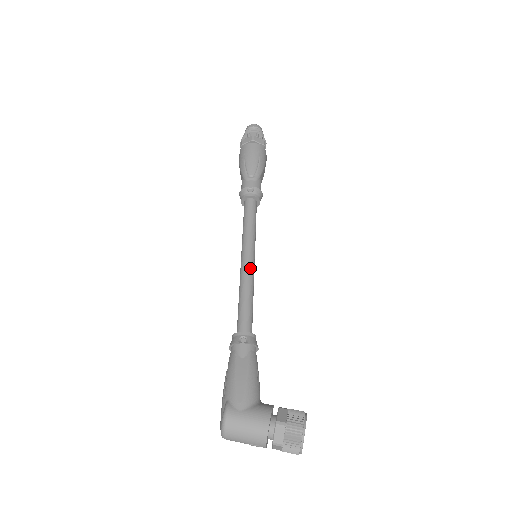
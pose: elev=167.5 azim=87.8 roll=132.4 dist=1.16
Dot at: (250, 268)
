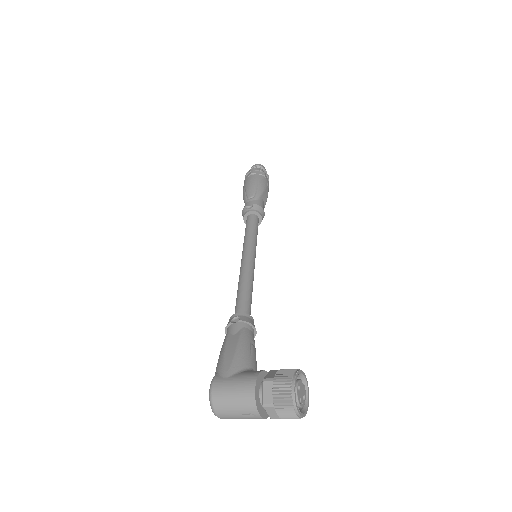
Dot at: (248, 264)
